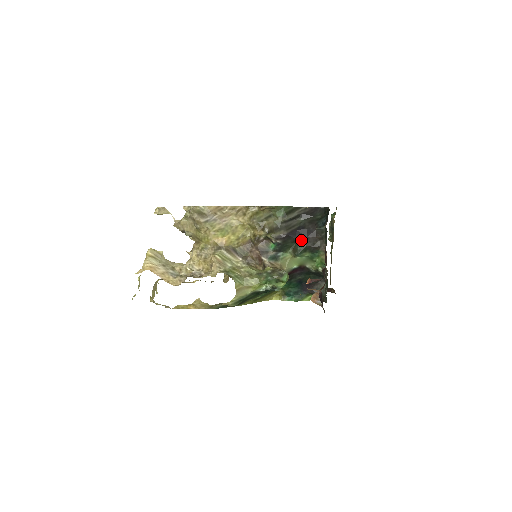
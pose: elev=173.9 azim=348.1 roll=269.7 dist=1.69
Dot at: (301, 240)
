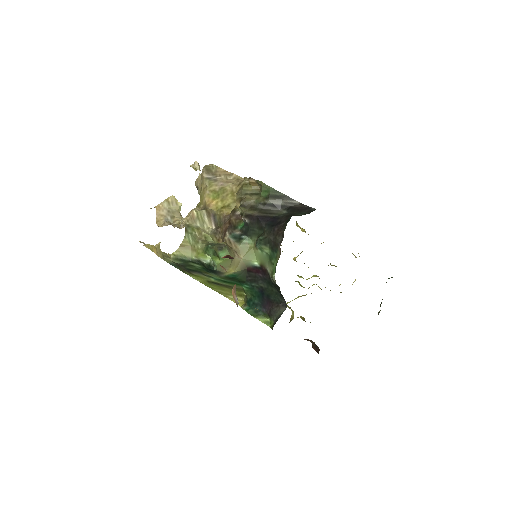
Dot at: (267, 229)
